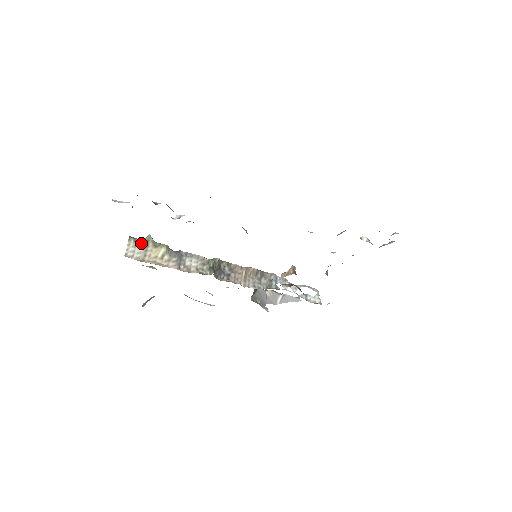
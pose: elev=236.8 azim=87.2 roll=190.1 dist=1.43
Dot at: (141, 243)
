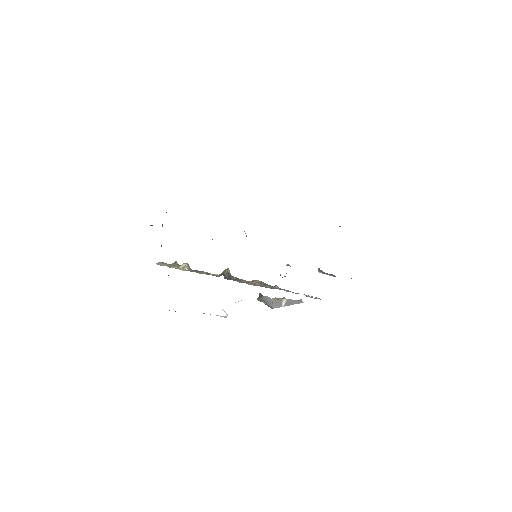
Dot at: (168, 264)
